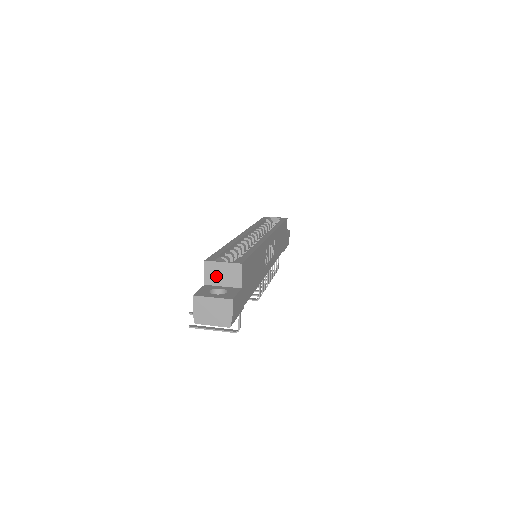
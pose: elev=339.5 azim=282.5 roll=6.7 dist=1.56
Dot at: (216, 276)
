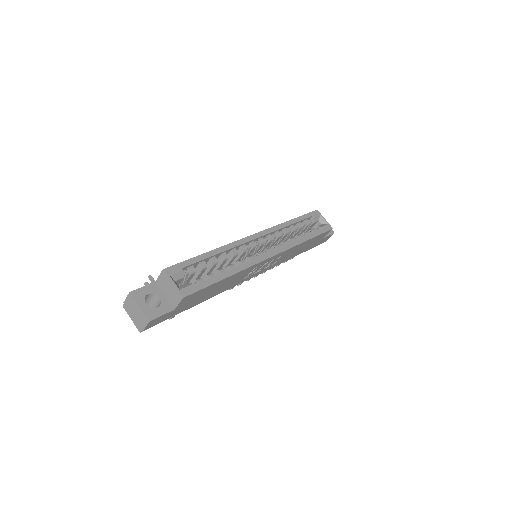
Dot at: (164, 285)
